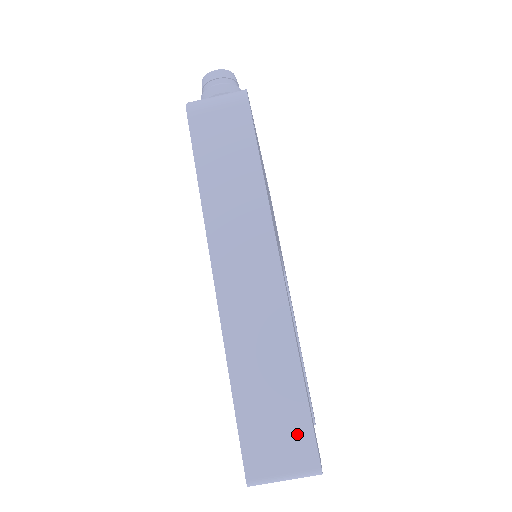
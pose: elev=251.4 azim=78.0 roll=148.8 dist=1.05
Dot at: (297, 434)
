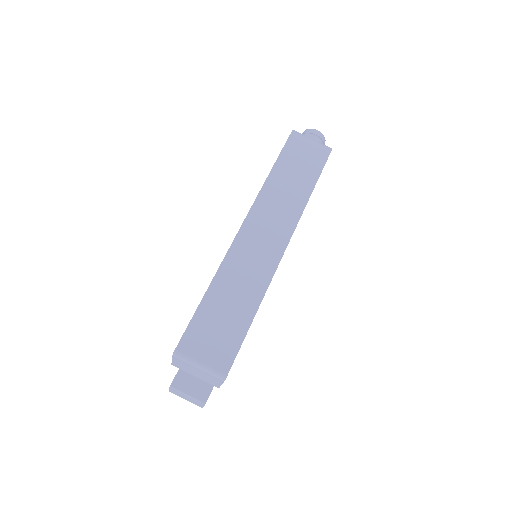
Dot at: (227, 345)
